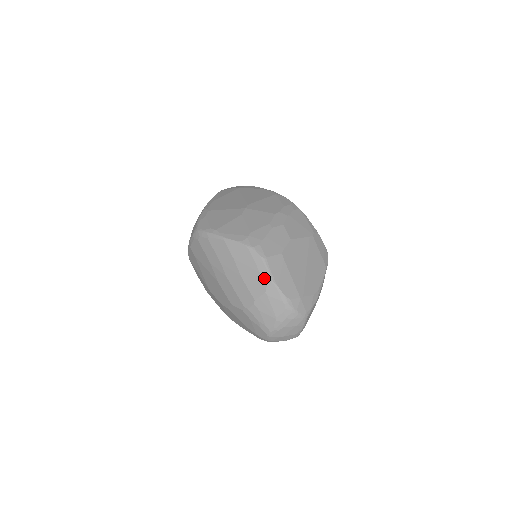
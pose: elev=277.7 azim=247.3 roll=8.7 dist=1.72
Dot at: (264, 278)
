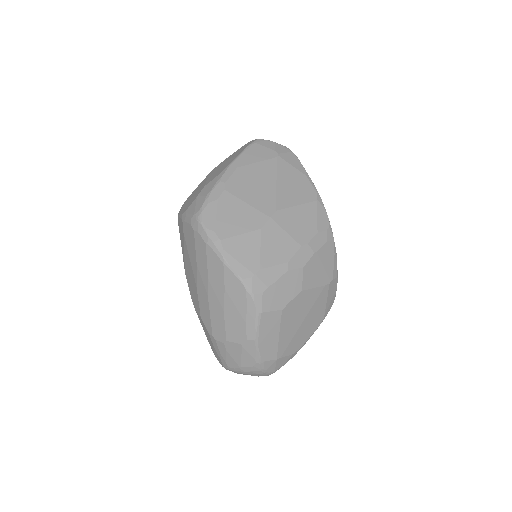
Dot at: (248, 332)
